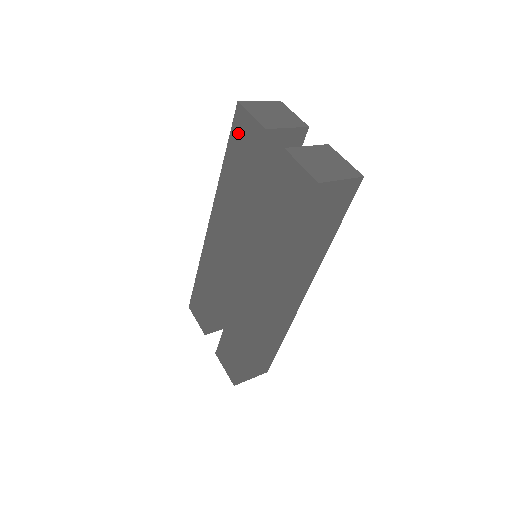
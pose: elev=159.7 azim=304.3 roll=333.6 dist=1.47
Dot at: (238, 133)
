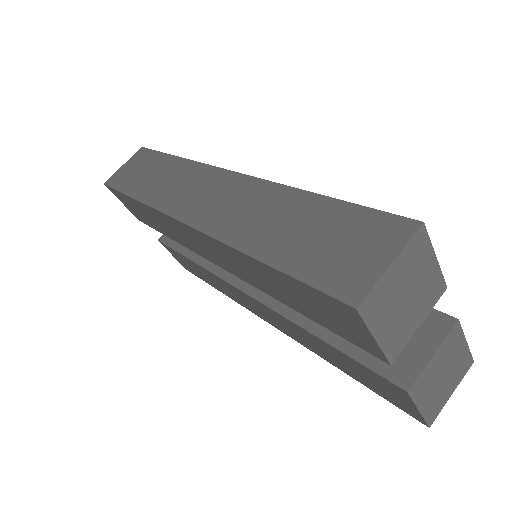
Dot at: (324, 304)
